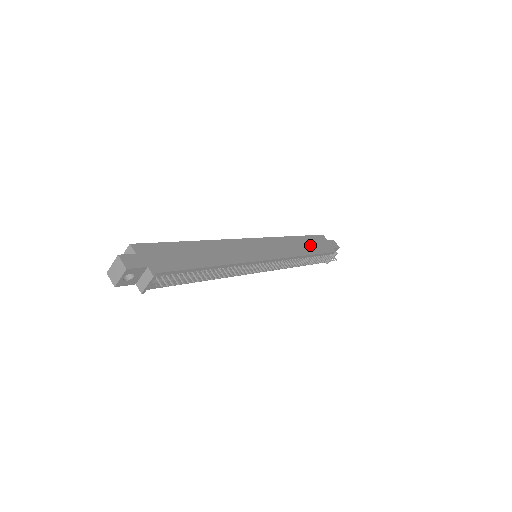
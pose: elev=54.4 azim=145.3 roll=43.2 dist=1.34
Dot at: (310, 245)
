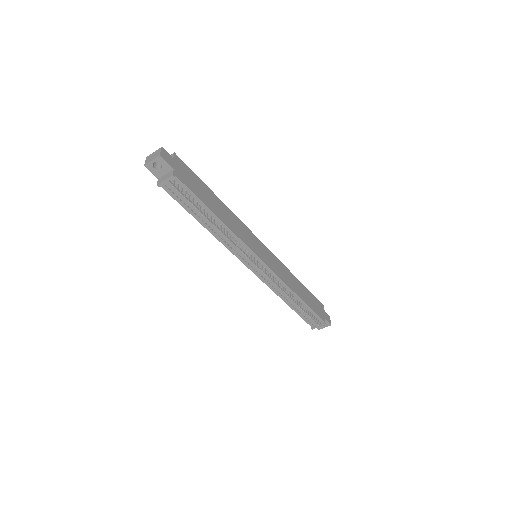
Dot at: (306, 296)
